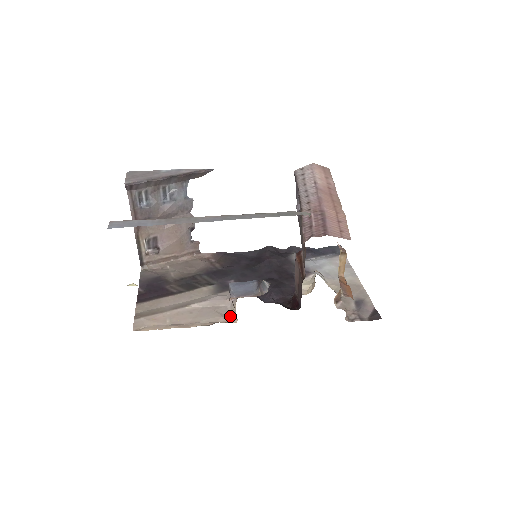
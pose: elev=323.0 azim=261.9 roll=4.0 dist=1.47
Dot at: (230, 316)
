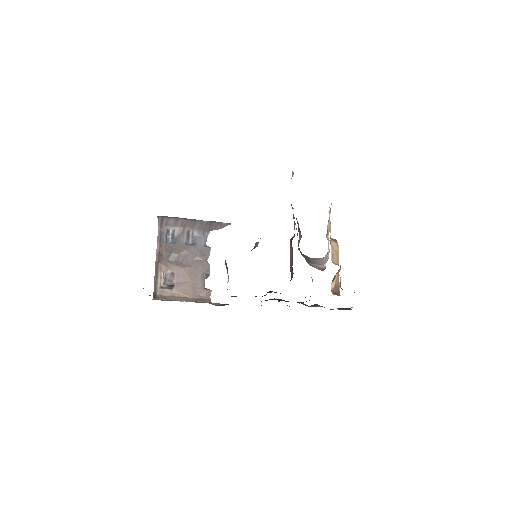
Dot at: occluded
